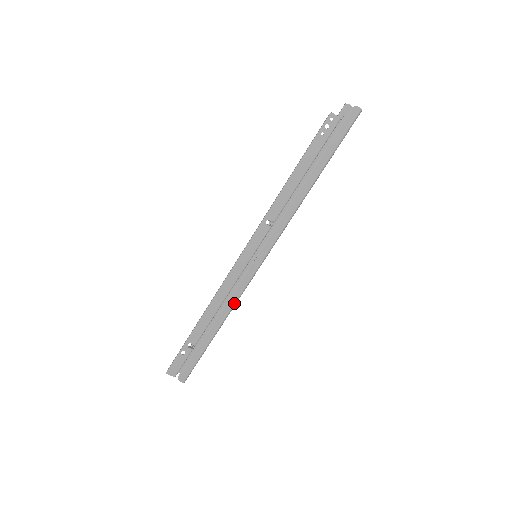
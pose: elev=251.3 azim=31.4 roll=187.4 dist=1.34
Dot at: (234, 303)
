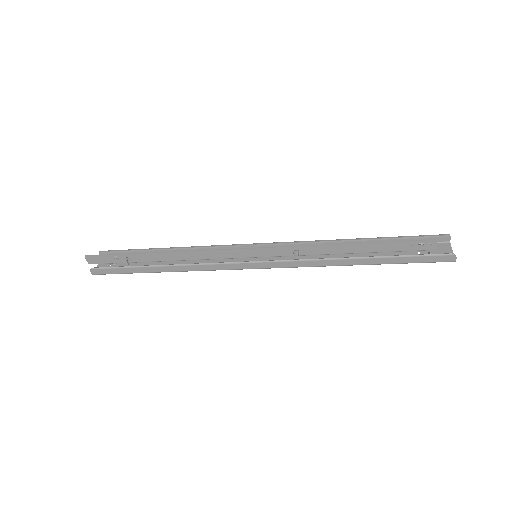
Dot at: (200, 270)
